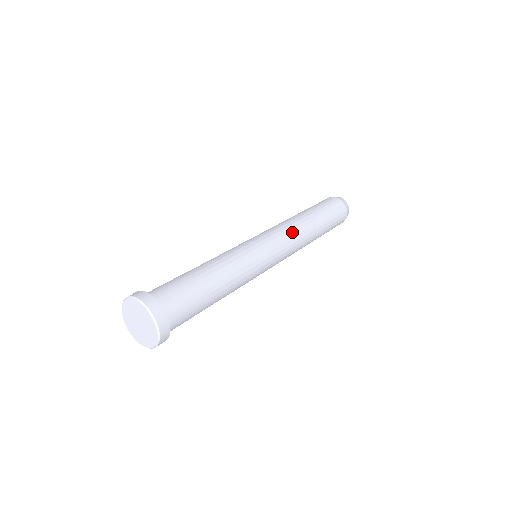
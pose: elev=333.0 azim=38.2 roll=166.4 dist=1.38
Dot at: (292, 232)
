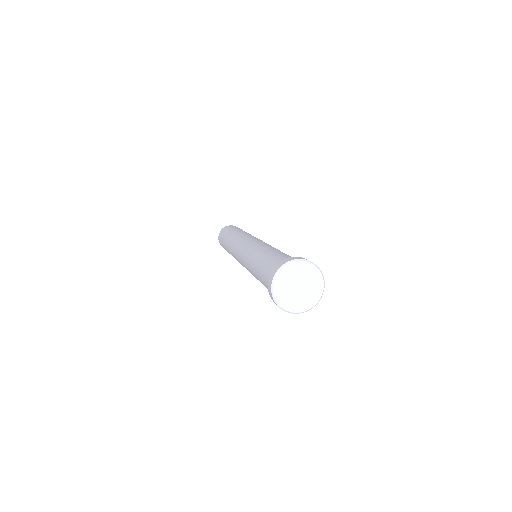
Dot at: occluded
